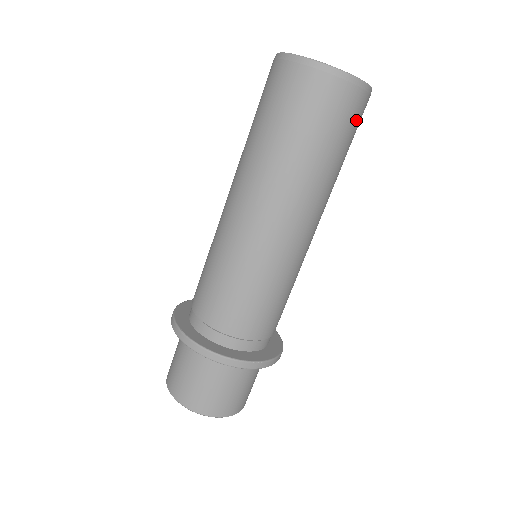
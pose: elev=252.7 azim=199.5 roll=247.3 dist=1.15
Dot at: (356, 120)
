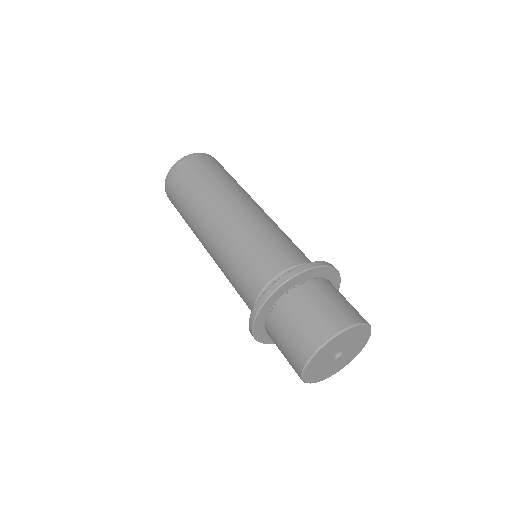
Dot at: occluded
